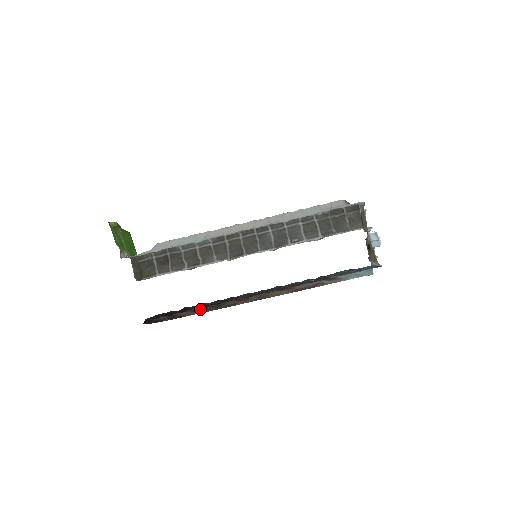
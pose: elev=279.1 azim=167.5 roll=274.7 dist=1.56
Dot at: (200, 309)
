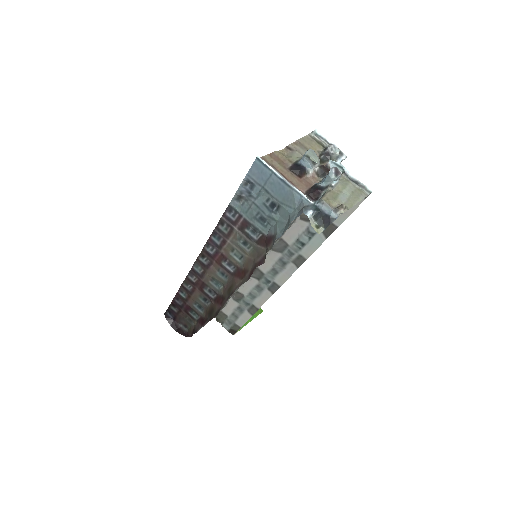
Dot at: (205, 321)
